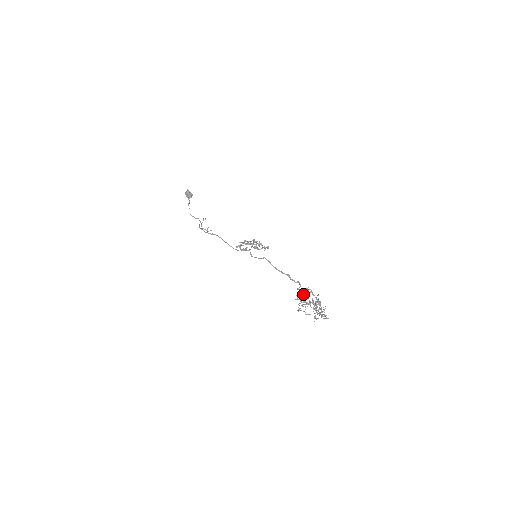
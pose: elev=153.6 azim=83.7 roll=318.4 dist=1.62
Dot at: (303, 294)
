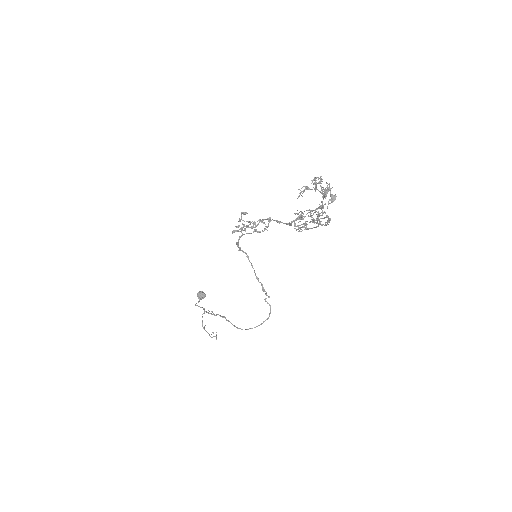
Dot at: (306, 227)
